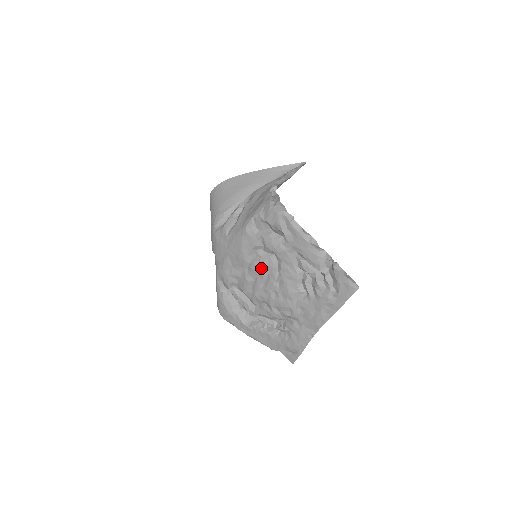
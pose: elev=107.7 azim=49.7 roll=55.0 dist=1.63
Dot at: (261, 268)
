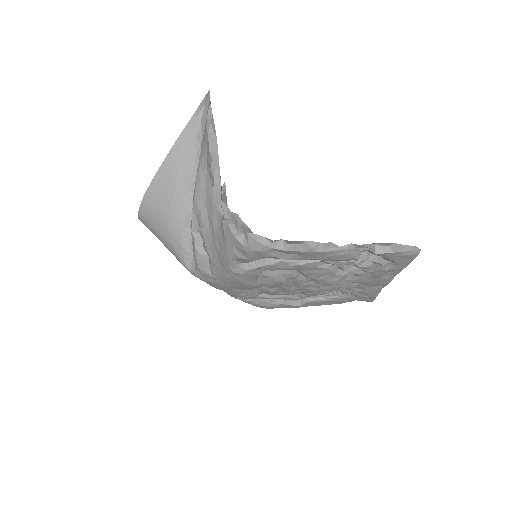
Dot at: (280, 283)
